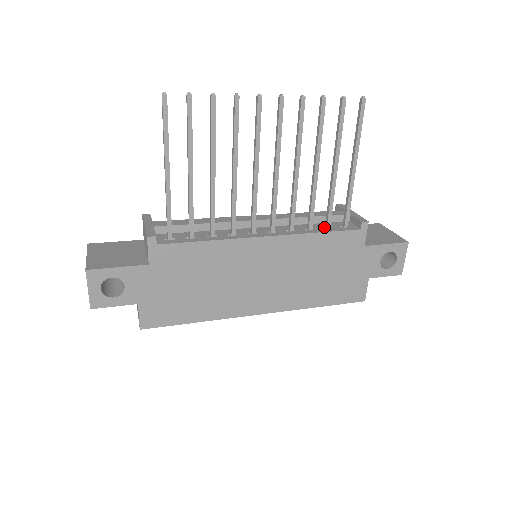
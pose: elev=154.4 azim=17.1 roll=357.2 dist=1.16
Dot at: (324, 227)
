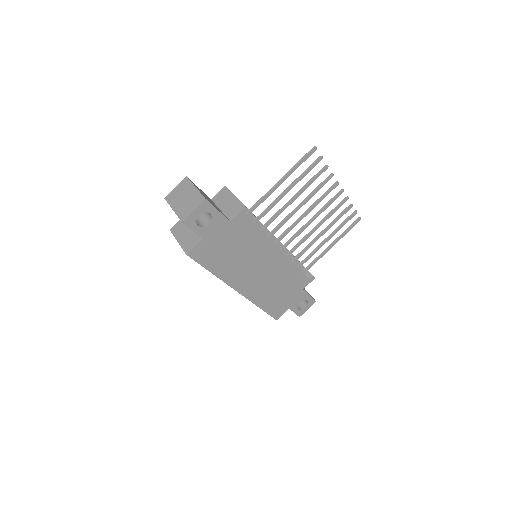
Dot at: occluded
